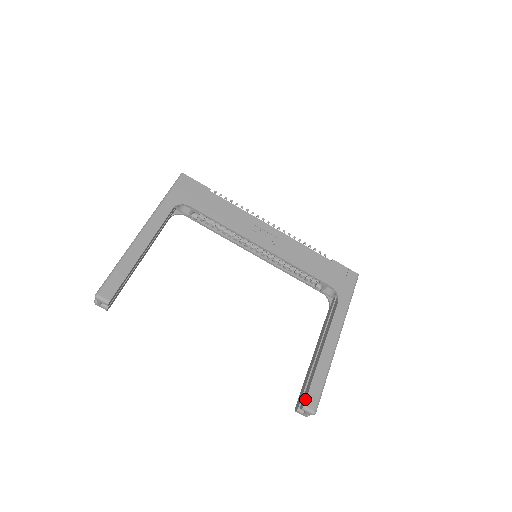
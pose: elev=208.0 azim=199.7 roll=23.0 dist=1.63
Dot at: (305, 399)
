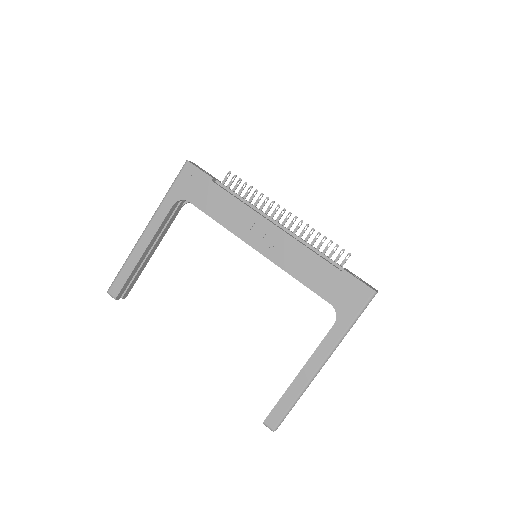
Dot at: (267, 416)
